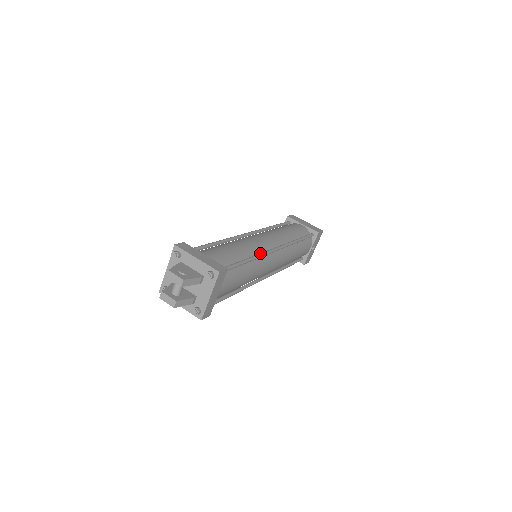
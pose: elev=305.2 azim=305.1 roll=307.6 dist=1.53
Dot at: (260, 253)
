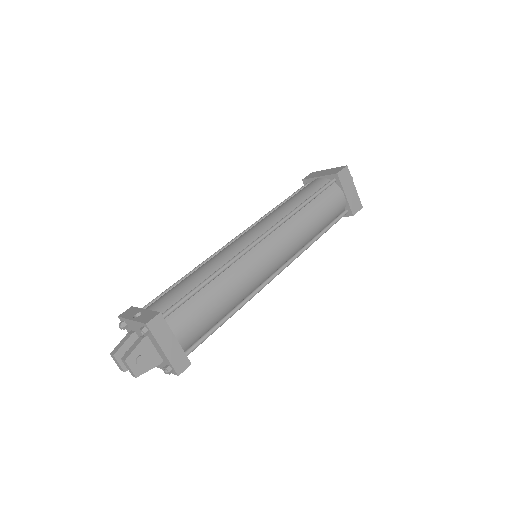
Dot at: (251, 296)
